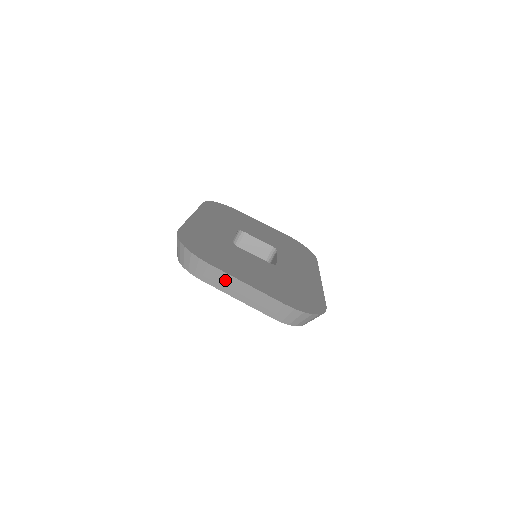
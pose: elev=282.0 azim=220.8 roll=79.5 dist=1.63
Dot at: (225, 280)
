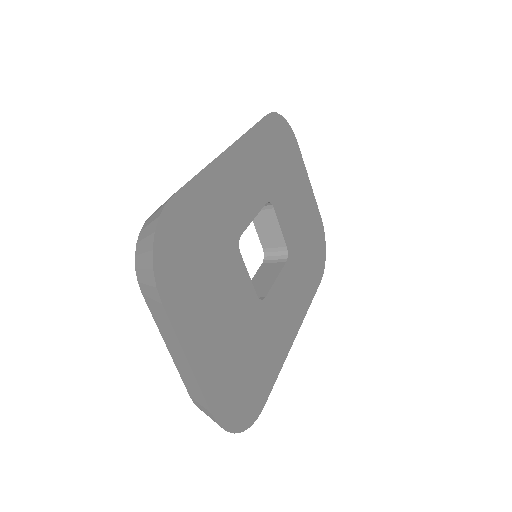
Dot at: (168, 330)
